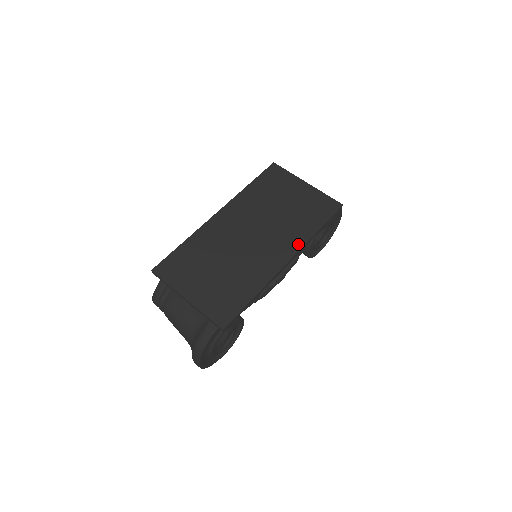
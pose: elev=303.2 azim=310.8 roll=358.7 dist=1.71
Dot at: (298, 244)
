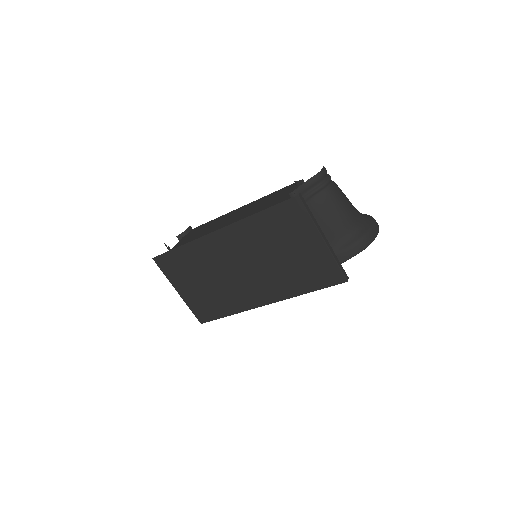
Dot at: (282, 296)
